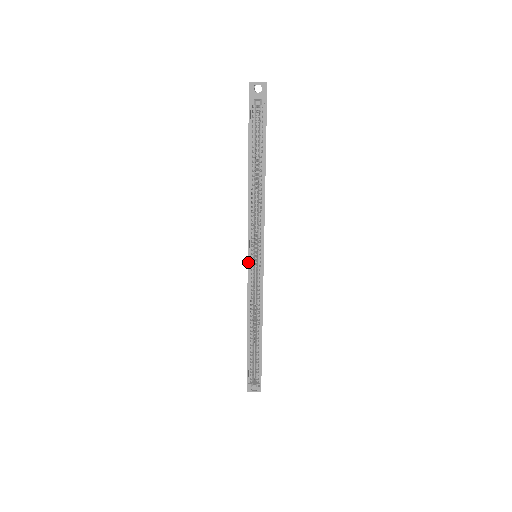
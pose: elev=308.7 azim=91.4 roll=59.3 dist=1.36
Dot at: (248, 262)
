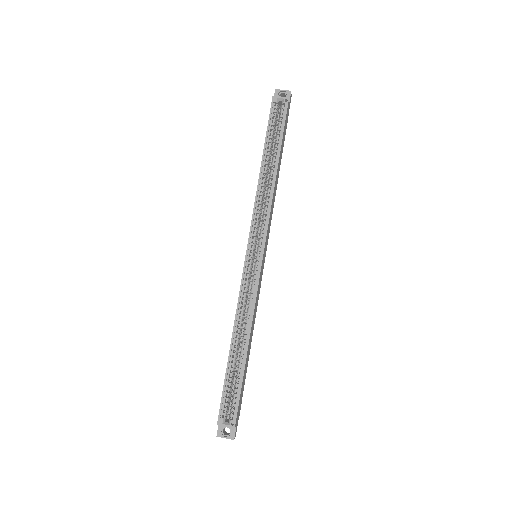
Dot at: (246, 254)
